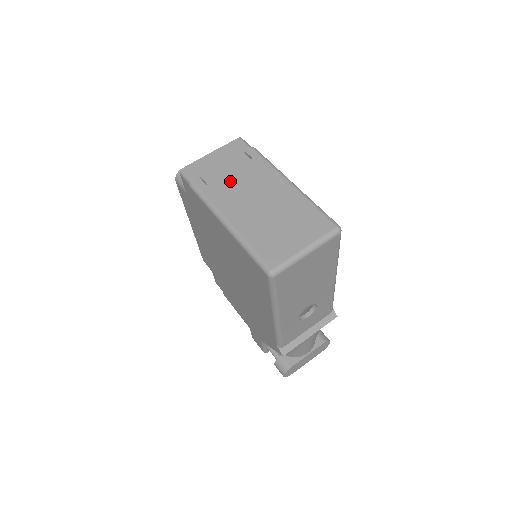
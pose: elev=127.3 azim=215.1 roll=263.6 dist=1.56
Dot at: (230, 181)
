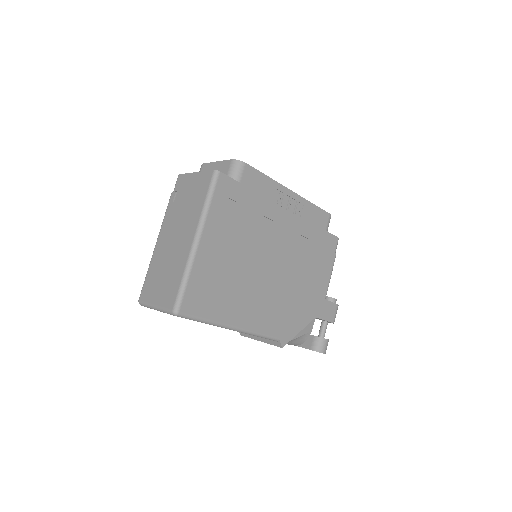
Dot at: (179, 211)
